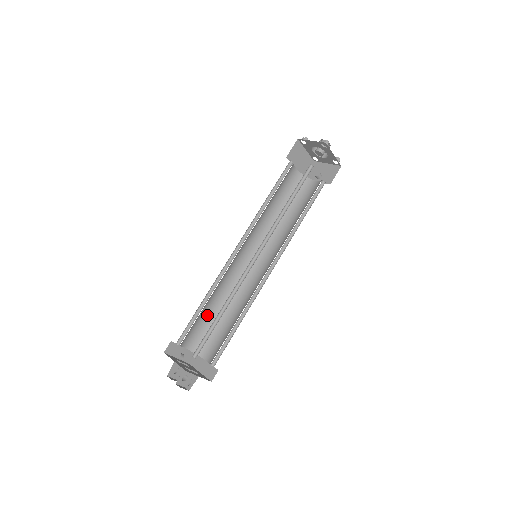
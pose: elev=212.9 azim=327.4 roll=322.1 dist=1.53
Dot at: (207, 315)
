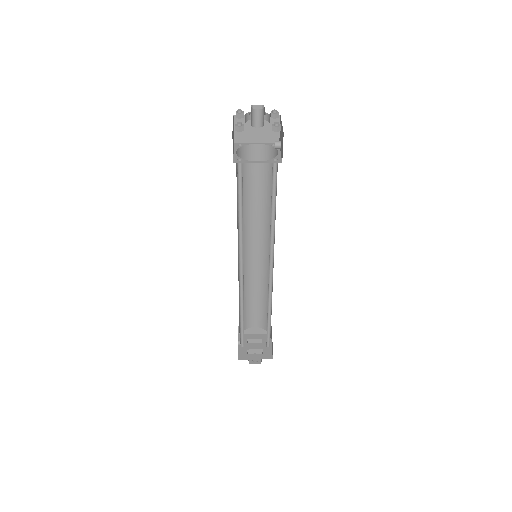
Dot at: (257, 302)
